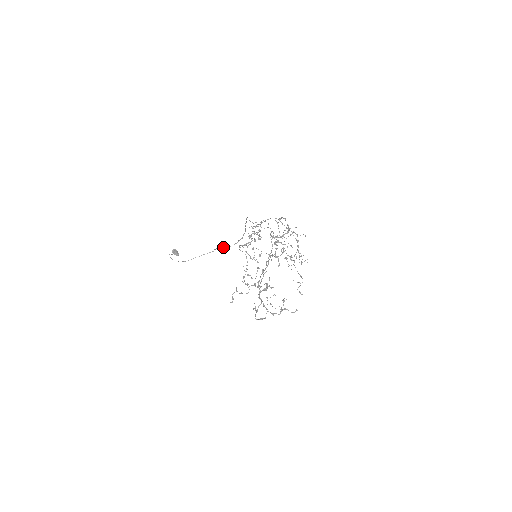
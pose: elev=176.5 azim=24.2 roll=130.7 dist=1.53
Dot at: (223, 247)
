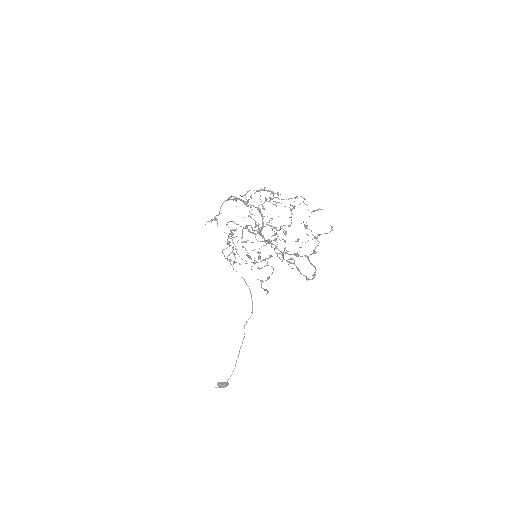
Dot at: (247, 321)
